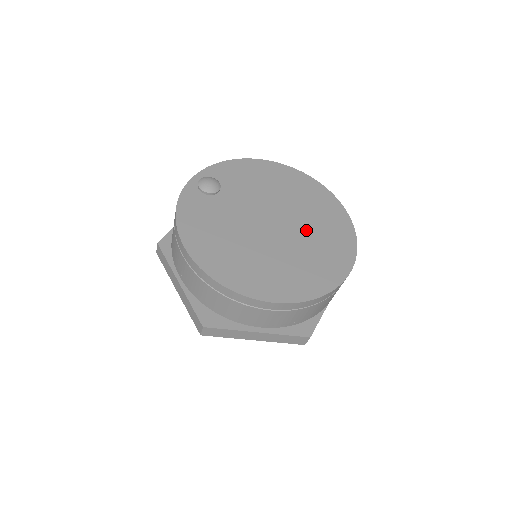
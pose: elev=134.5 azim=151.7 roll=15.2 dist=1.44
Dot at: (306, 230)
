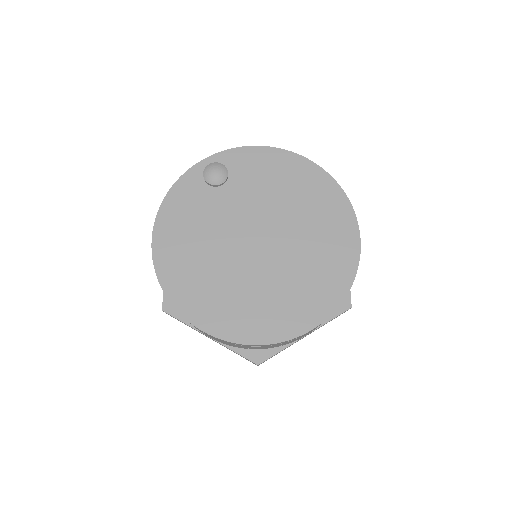
Dot at: (292, 262)
